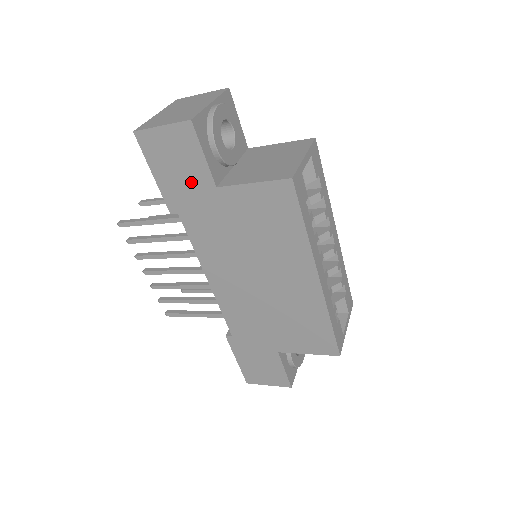
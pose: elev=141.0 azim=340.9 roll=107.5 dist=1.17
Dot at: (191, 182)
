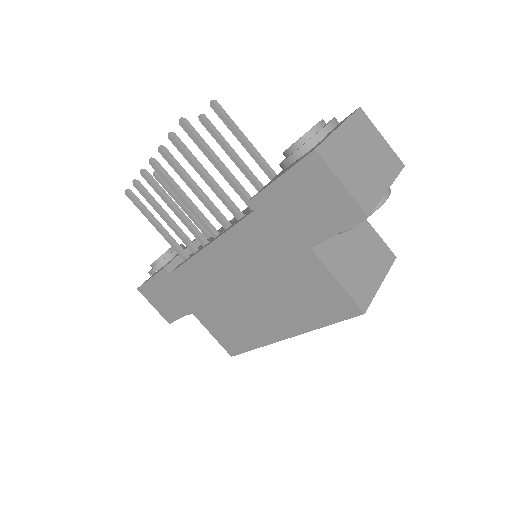
Dot at: (299, 222)
